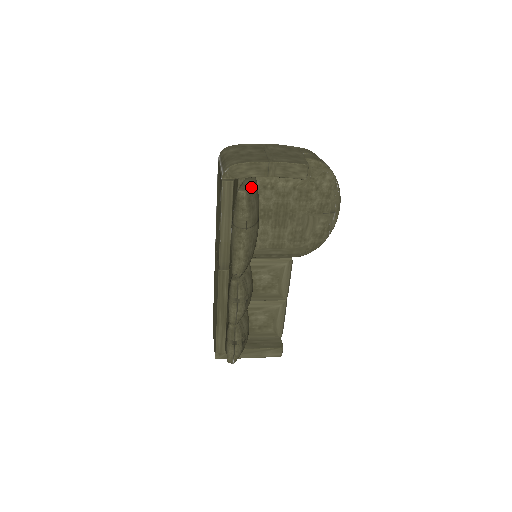
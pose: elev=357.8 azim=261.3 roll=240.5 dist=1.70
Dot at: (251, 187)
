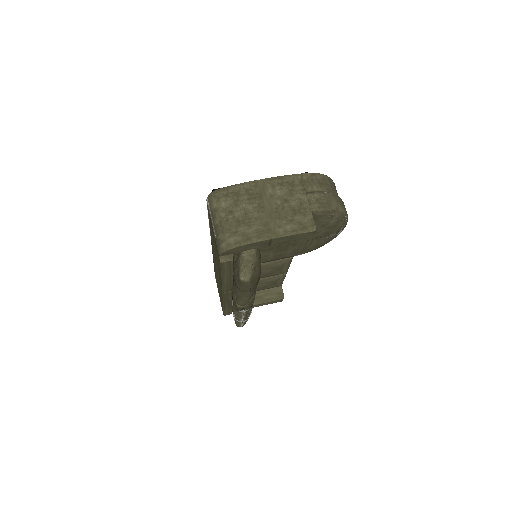
Dot at: (253, 263)
